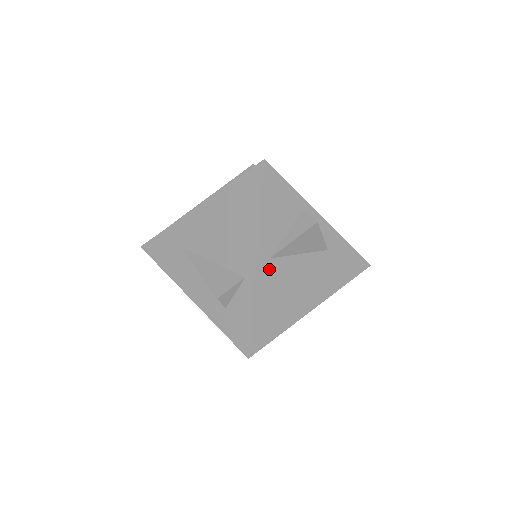
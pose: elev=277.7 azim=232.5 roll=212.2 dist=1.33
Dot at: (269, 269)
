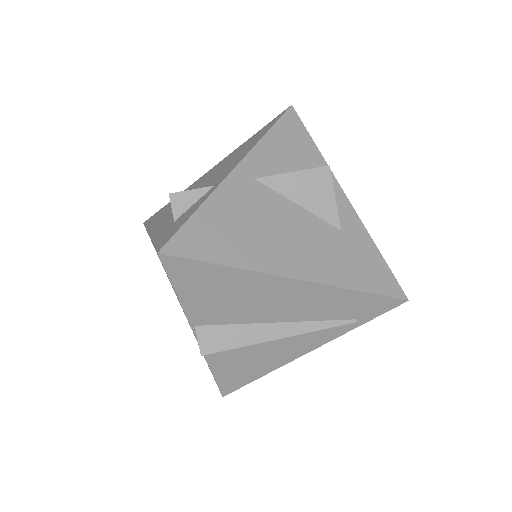
Dot at: (247, 187)
